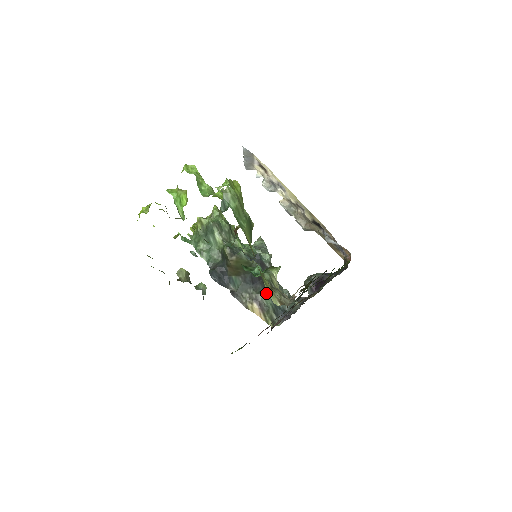
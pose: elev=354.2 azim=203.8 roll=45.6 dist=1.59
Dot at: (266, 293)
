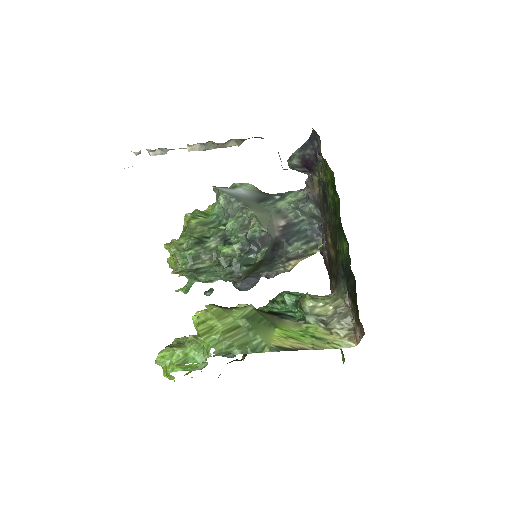
Dot at: (290, 247)
